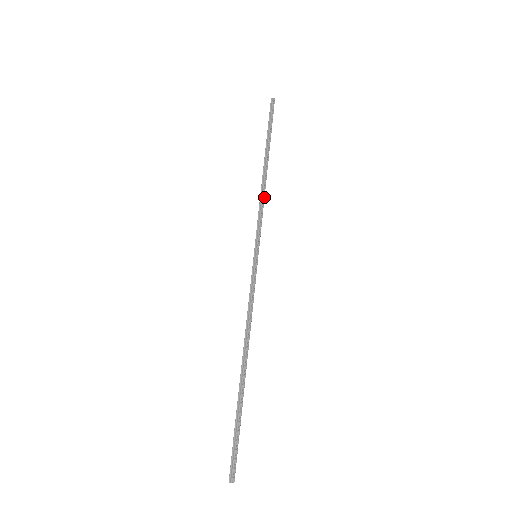
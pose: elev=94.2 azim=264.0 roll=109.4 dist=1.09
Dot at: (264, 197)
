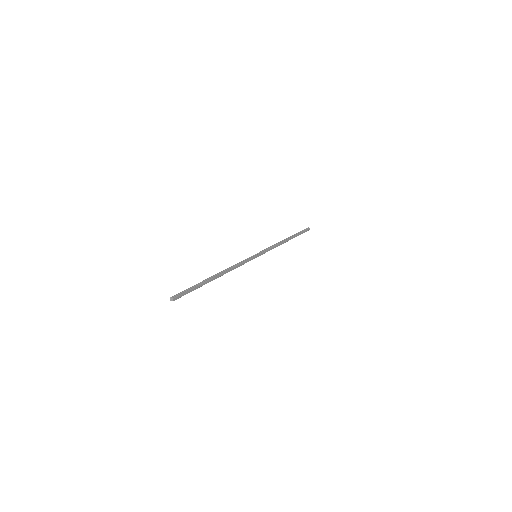
Dot at: (277, 245)
